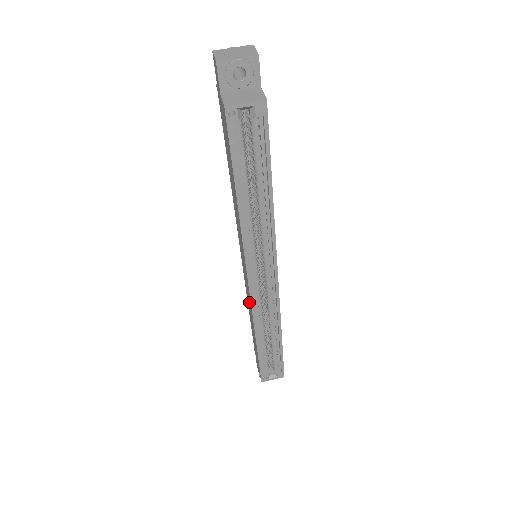
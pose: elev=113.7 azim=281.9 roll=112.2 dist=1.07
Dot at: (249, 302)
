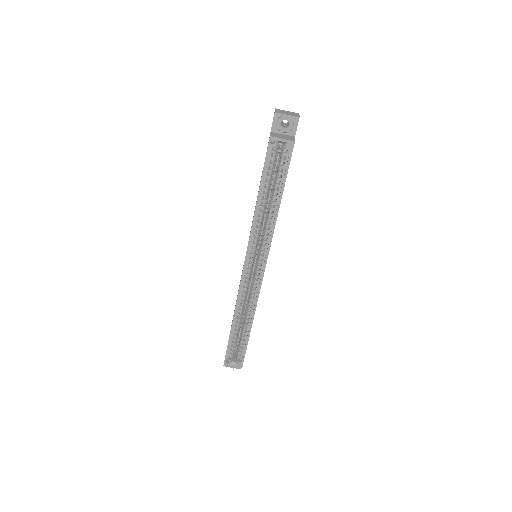
Dot at: occluded
